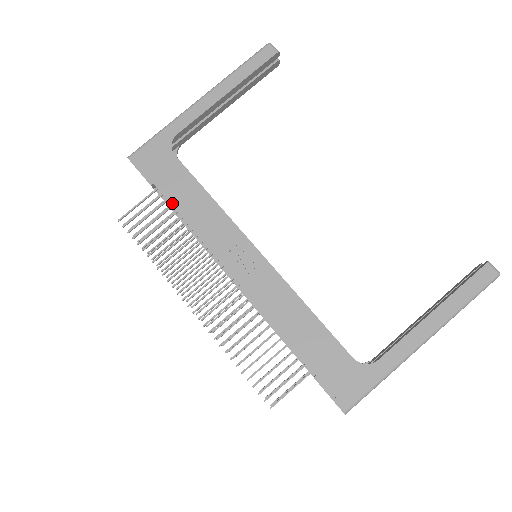
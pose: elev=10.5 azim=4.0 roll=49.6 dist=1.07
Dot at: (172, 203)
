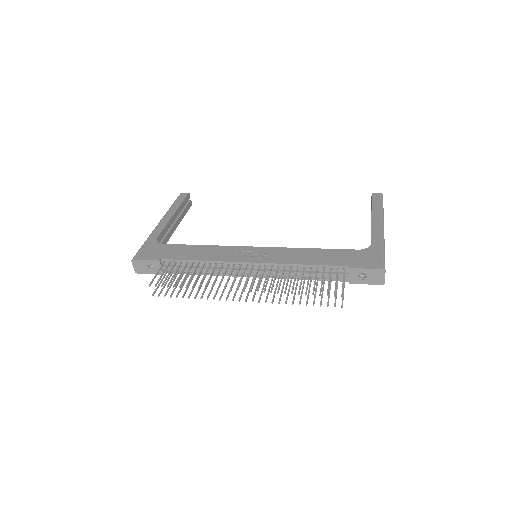
Dot at: (181, 259)
